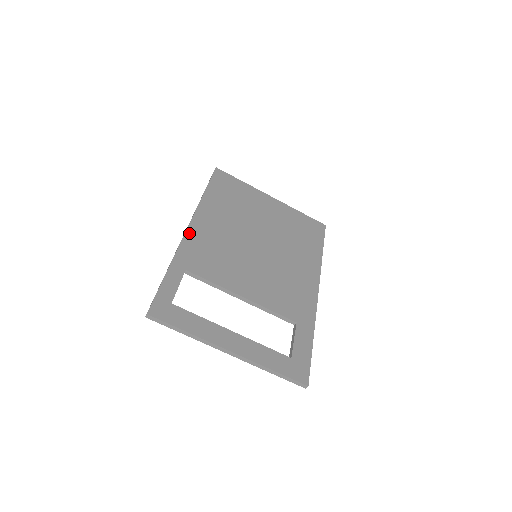
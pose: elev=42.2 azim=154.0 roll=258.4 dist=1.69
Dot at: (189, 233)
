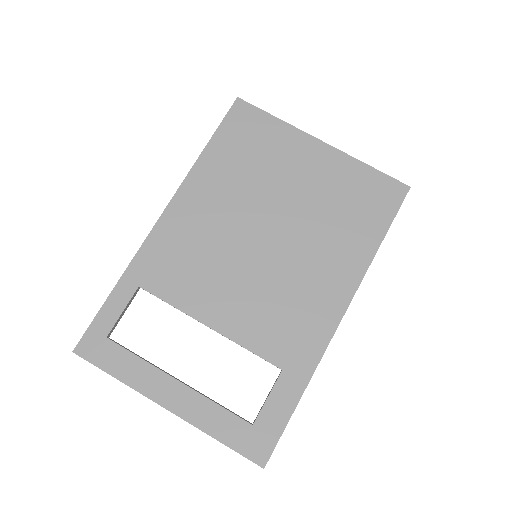
Dot at: (159, 226)
